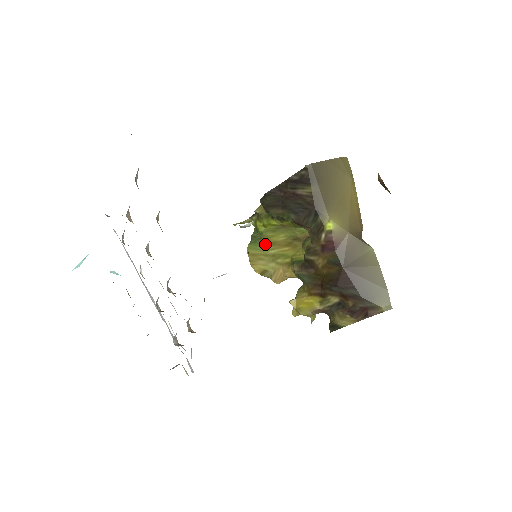
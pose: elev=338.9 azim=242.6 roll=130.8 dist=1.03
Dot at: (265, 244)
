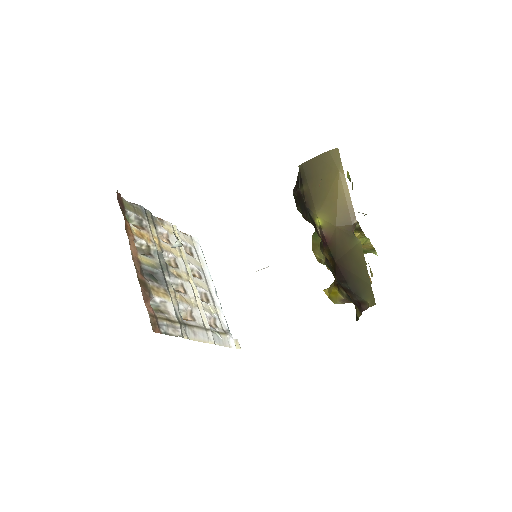
Dot at: occluded
